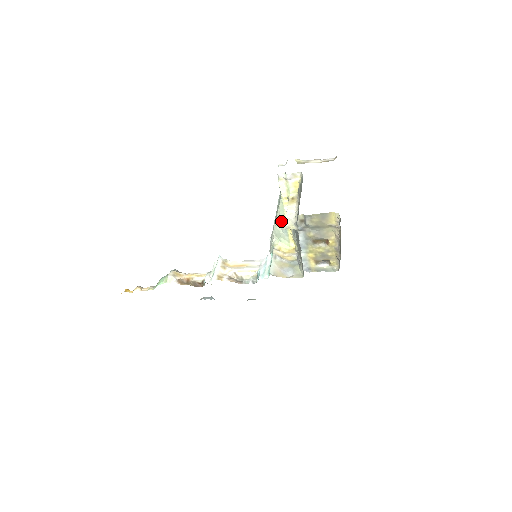
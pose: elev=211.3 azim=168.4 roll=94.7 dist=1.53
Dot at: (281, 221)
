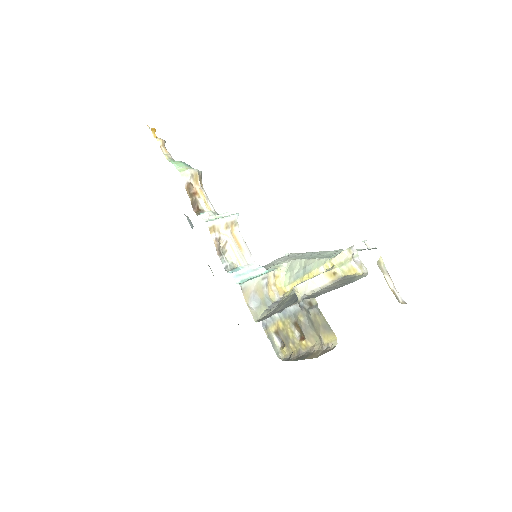
Dot at: (306, 267)
